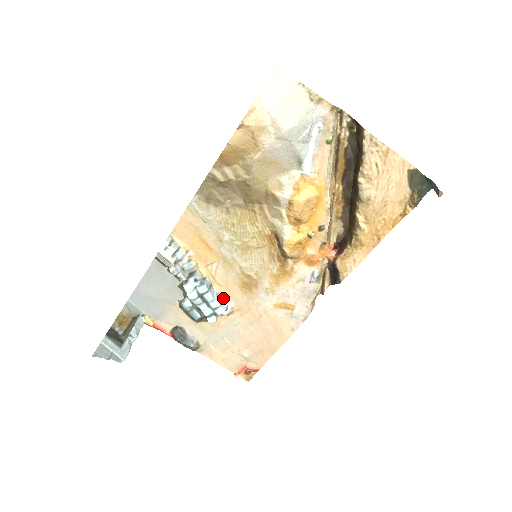
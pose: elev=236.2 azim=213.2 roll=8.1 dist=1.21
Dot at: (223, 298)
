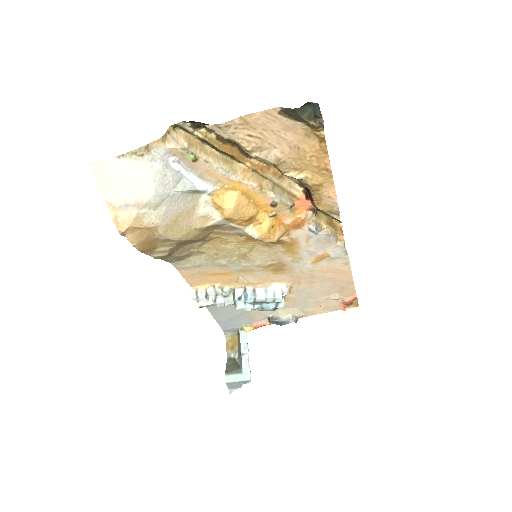
Dot at: (273, 287)
